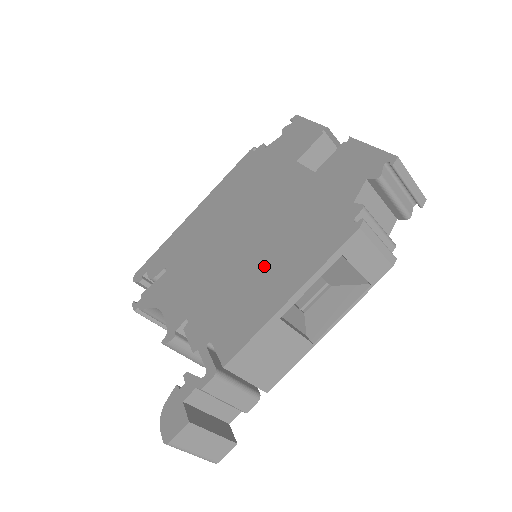
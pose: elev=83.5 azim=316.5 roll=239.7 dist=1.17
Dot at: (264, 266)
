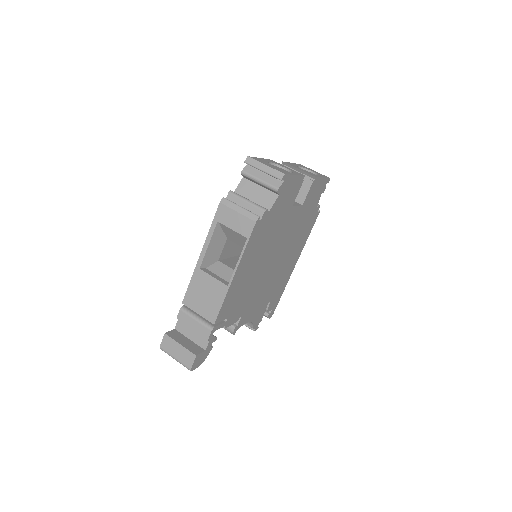
Dot at: occluded
